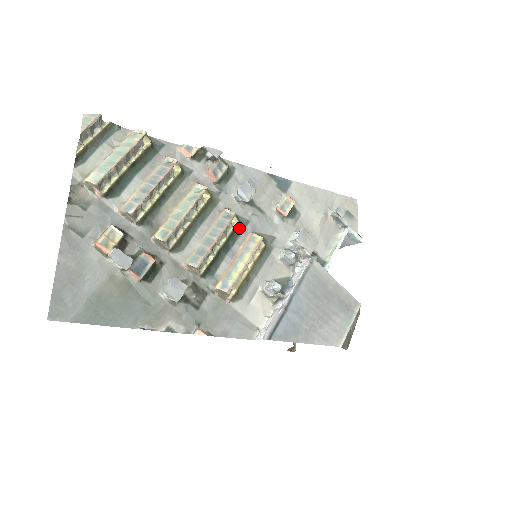
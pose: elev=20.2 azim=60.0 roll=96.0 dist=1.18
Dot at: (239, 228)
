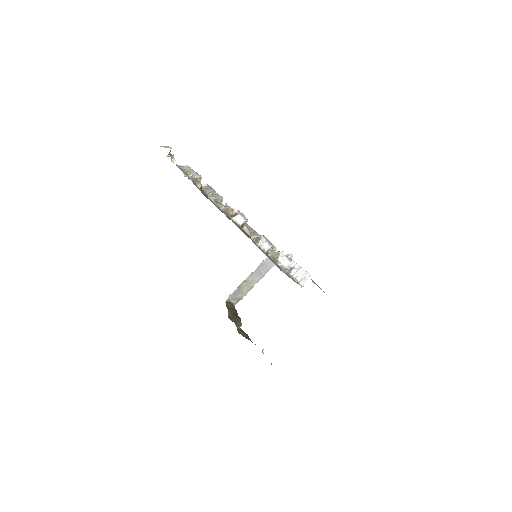
Dot at: occluded
